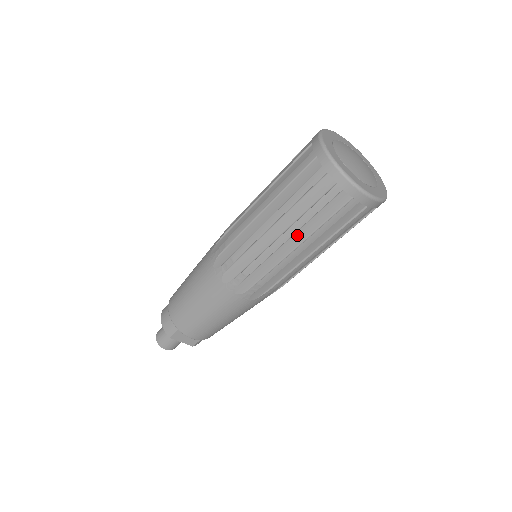
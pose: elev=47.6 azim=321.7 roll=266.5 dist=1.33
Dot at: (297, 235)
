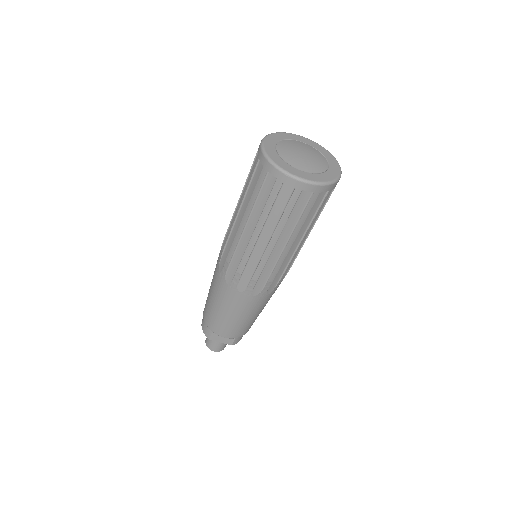
Dot at: (265, 230)
